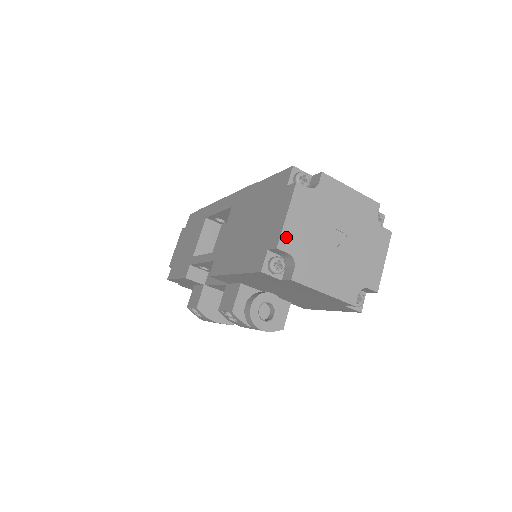
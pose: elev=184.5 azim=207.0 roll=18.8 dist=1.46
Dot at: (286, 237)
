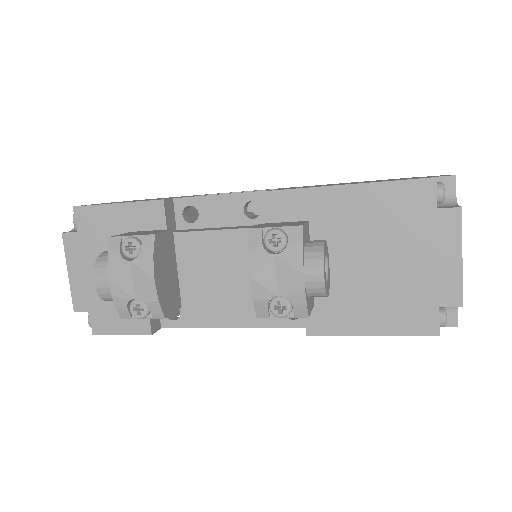
Dot at: occluded
